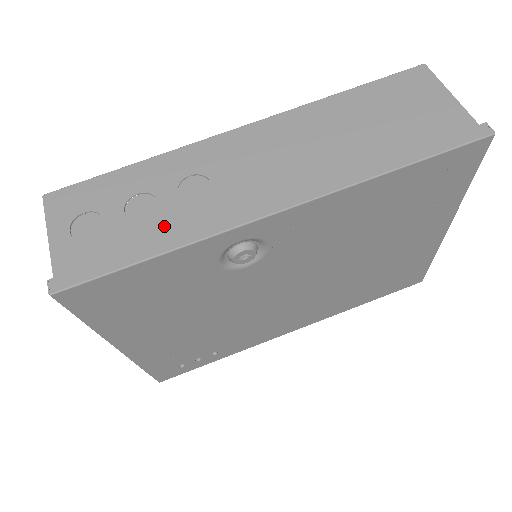
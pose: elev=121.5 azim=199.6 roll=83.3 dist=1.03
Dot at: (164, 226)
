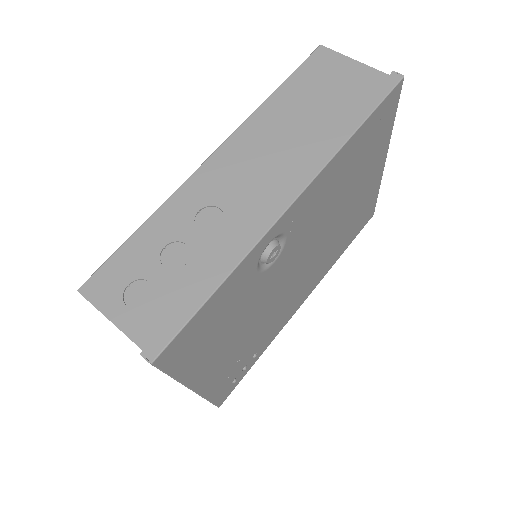
Dot at: (207, 260)
